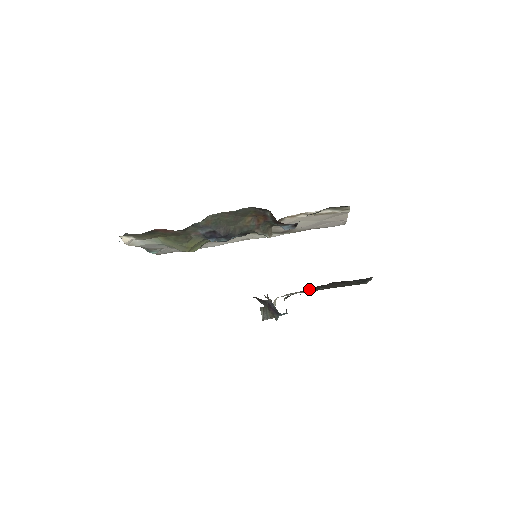
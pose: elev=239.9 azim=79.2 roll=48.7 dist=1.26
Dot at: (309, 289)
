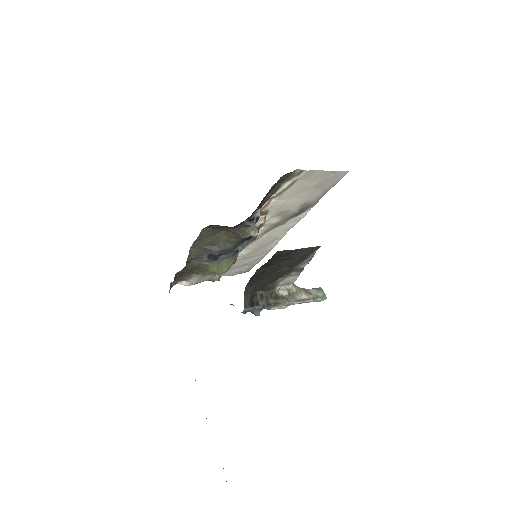
Dot at: (255, 281)
